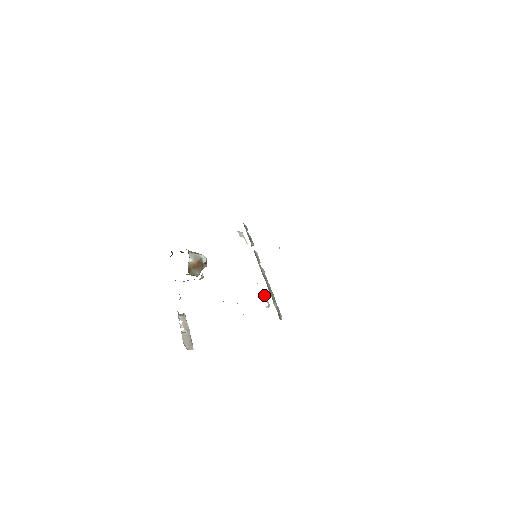
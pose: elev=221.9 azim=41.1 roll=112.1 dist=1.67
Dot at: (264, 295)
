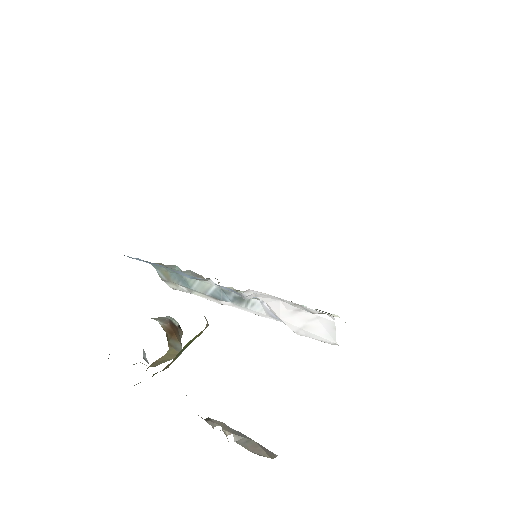
Dot at: occluded
